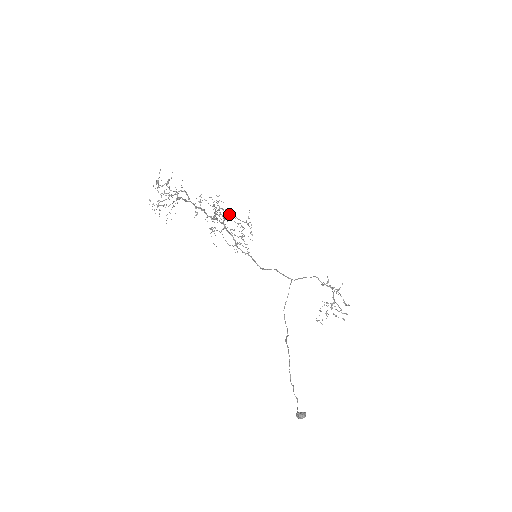
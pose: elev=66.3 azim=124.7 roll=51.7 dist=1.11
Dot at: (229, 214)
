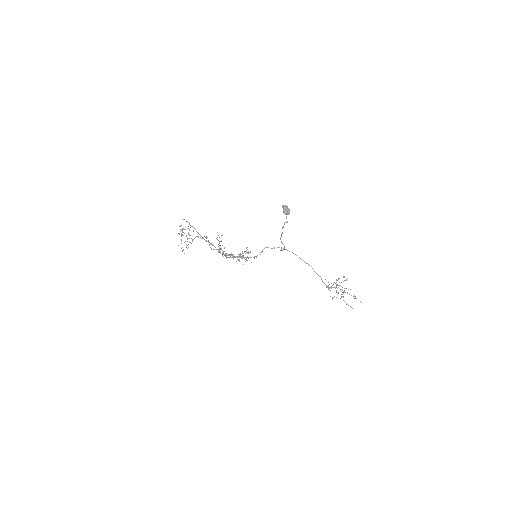
Dot at: occluded
